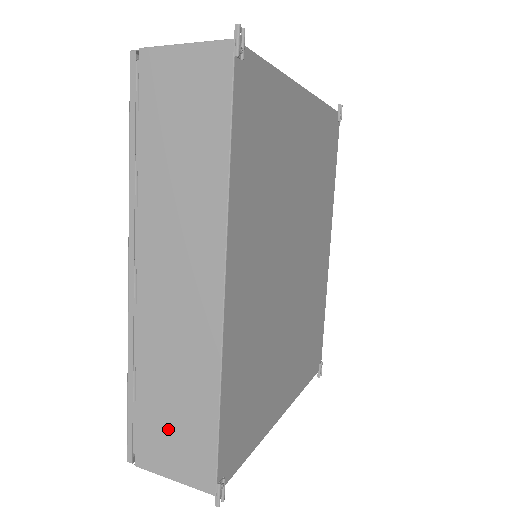
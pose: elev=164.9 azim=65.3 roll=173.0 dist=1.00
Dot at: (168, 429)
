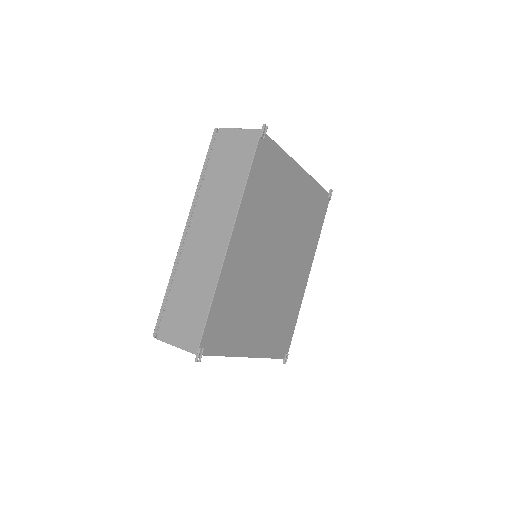
Dot at: (181, 316)
